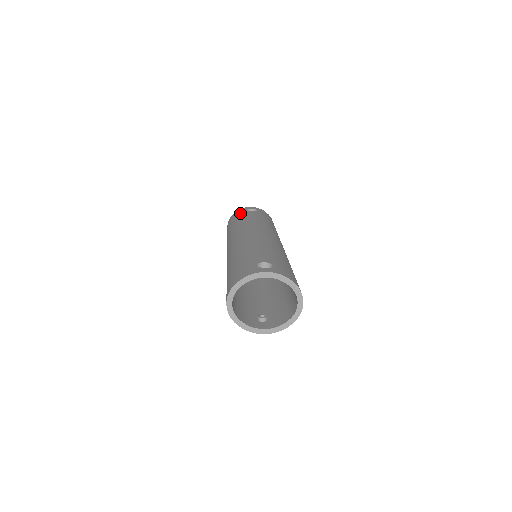
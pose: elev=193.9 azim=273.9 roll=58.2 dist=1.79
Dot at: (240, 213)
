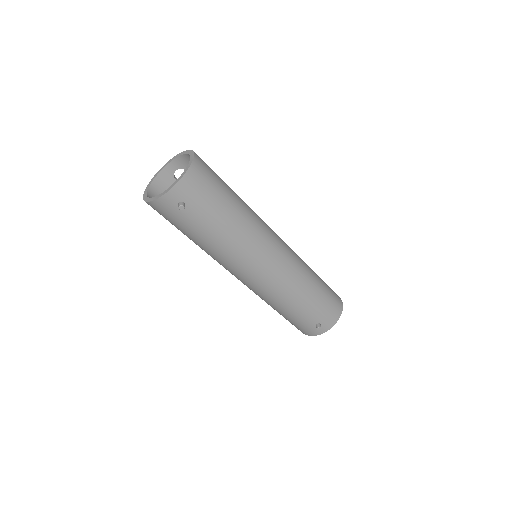
Dot at: occluded
